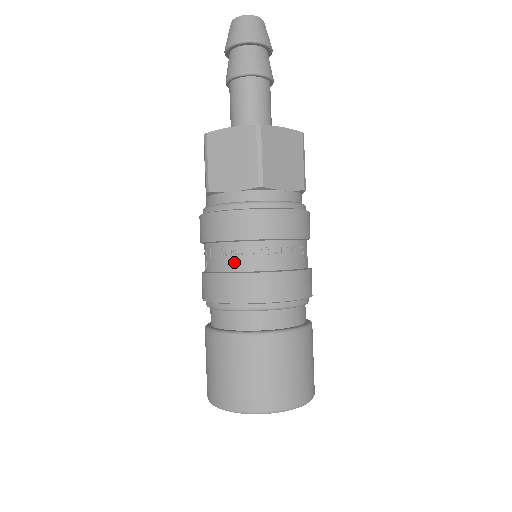
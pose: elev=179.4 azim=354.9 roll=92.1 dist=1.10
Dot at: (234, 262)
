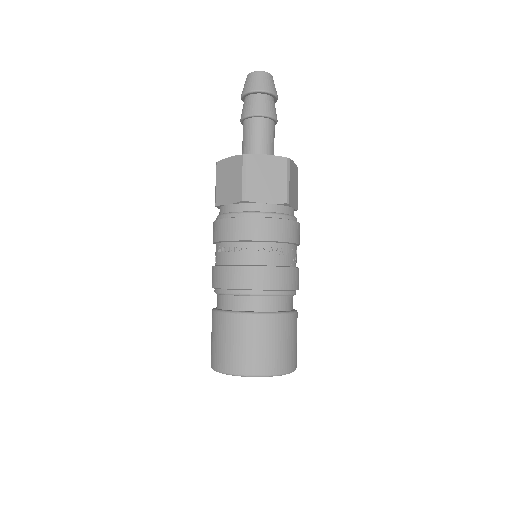
Dot at: (224, 257)
